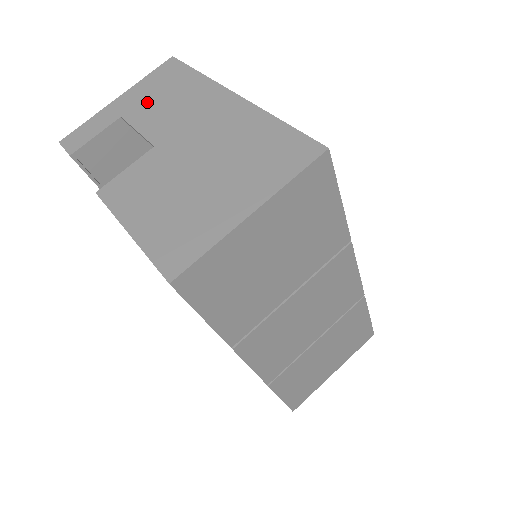
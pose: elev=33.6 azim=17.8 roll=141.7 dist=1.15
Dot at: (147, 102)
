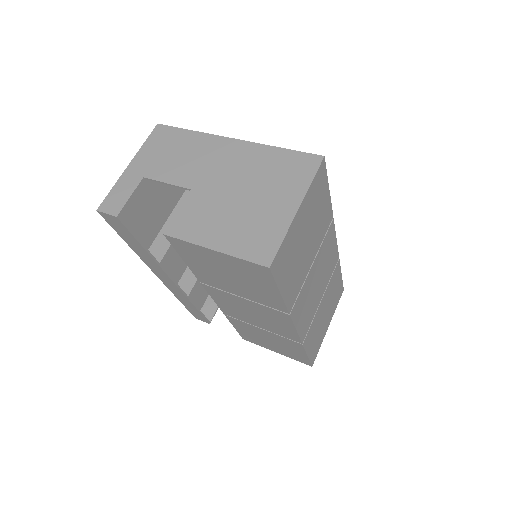
Dot at: (160, 161)
